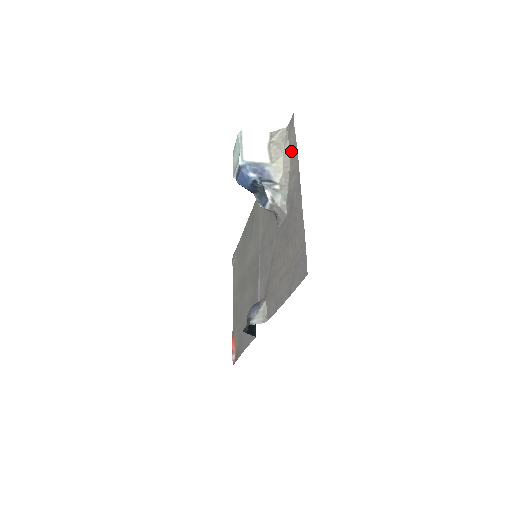
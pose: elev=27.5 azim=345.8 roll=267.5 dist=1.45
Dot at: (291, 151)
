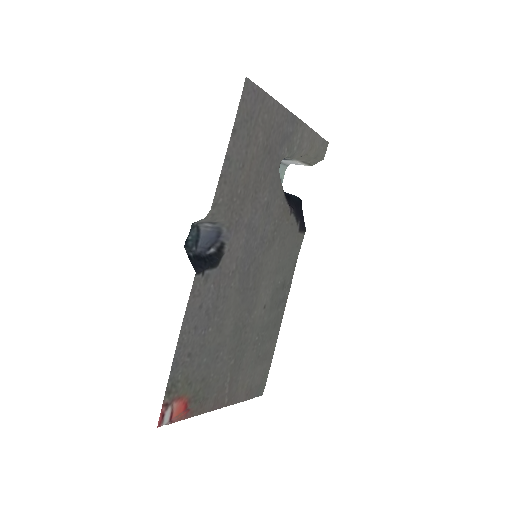
Dot at: (312, 145)
